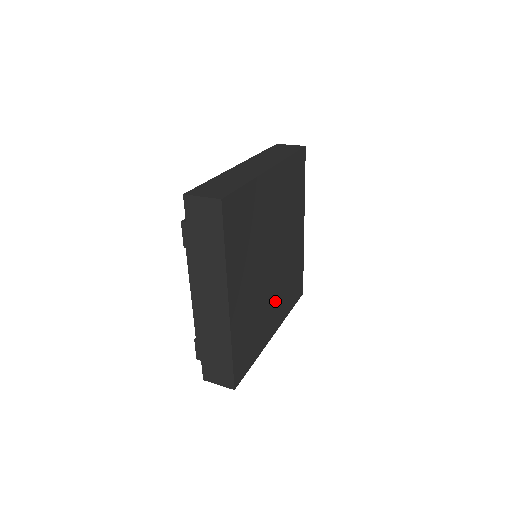
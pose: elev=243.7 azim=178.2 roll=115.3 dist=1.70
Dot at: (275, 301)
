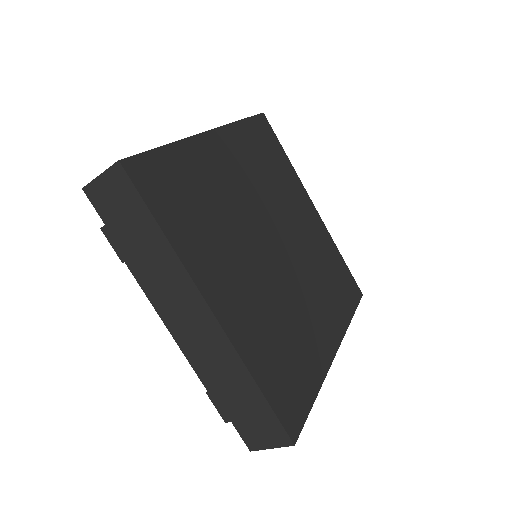
Dot at: (313, 305)
